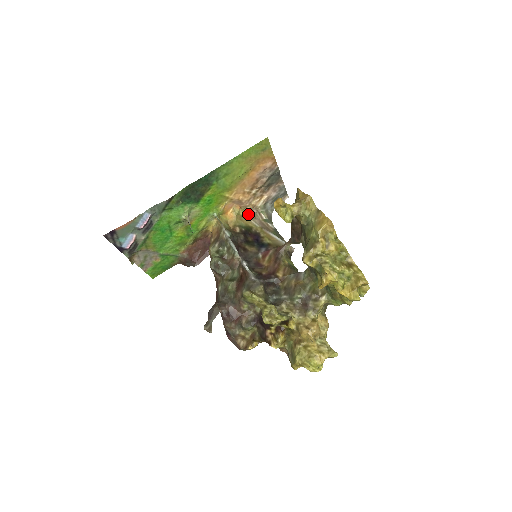
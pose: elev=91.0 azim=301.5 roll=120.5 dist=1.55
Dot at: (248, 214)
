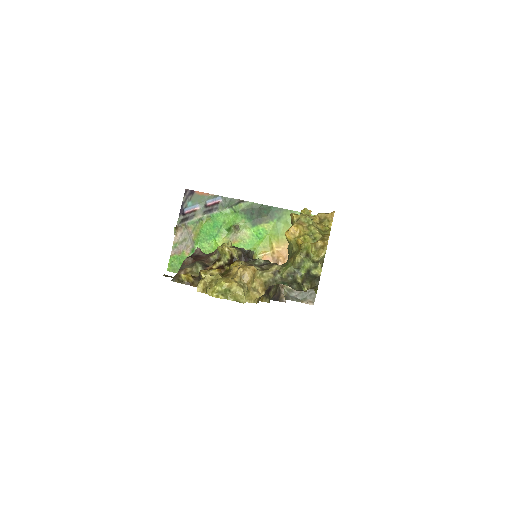
Dot at: occluded
